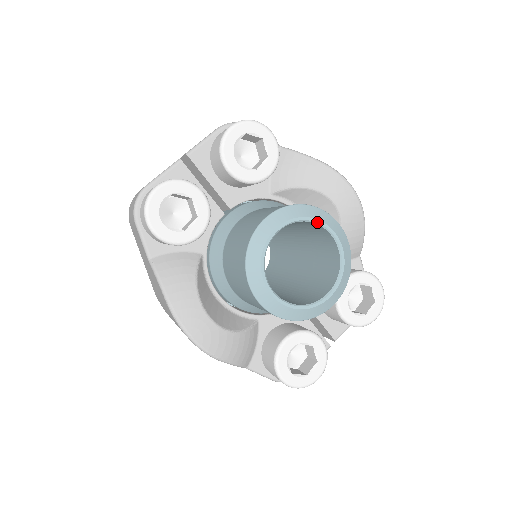
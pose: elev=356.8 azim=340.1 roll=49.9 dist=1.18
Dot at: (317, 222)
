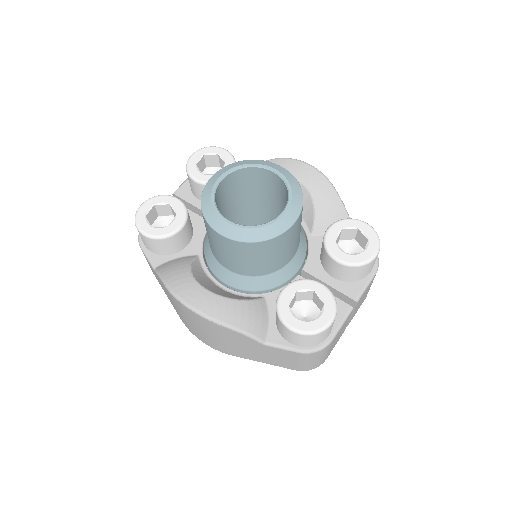
Dot at: (254, 165)
